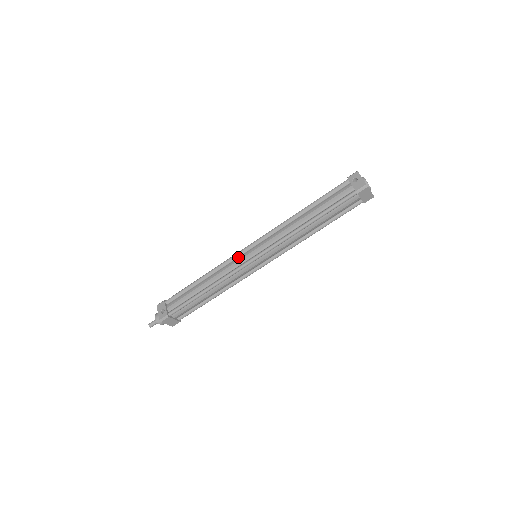
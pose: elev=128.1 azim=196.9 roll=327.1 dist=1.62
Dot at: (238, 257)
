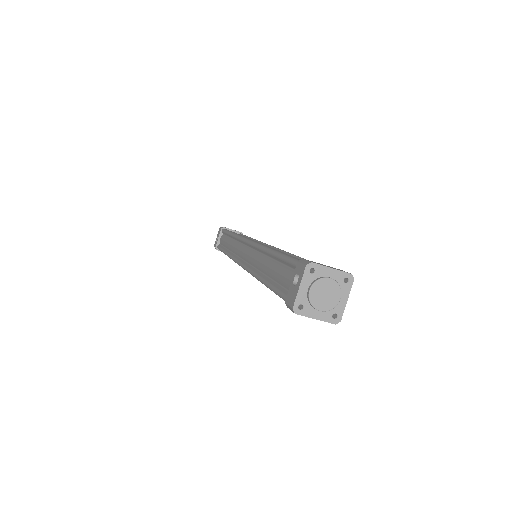
Dot at: (242, 244)
